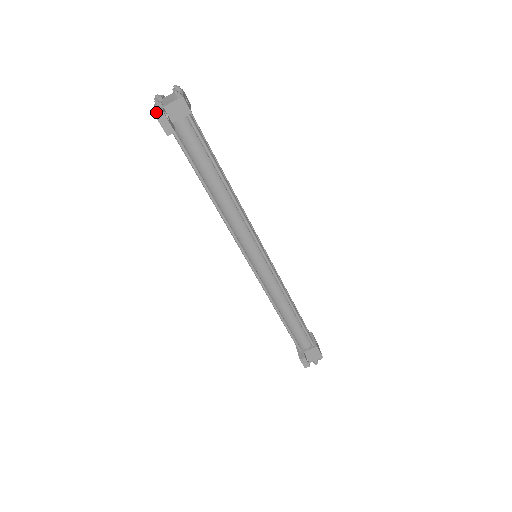
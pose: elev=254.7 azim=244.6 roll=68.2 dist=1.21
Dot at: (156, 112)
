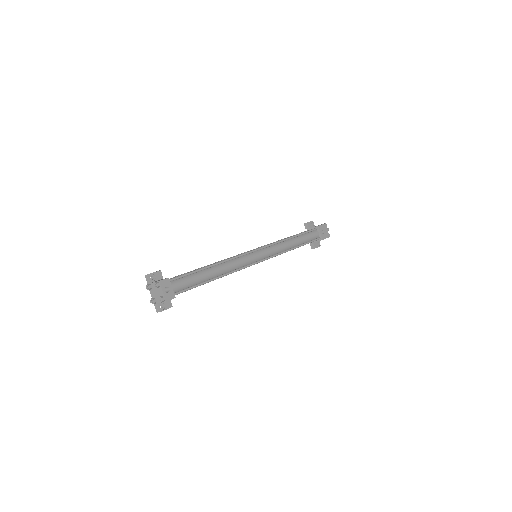
Dot at: (156, 309)
